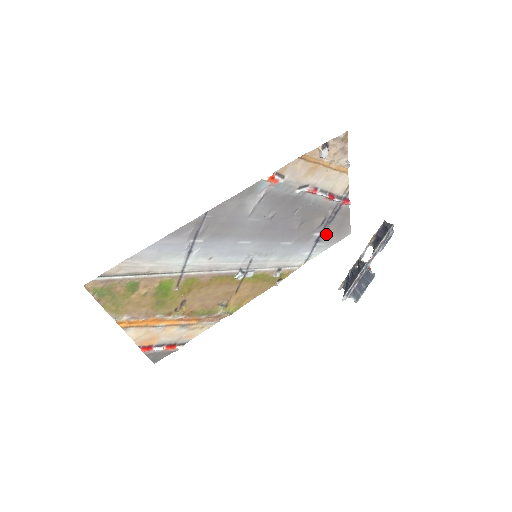
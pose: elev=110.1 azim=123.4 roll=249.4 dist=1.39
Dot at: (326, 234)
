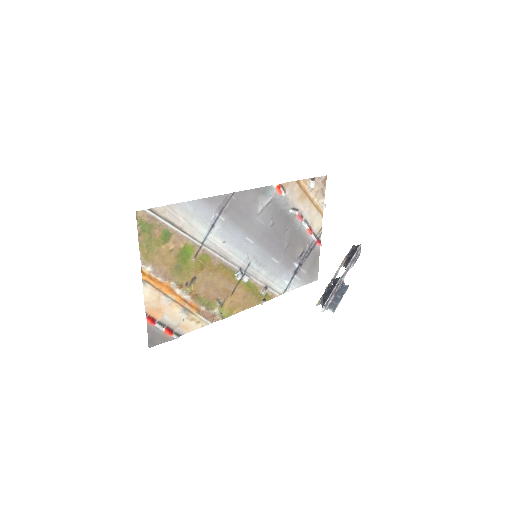
Dot at: (302, 269)
